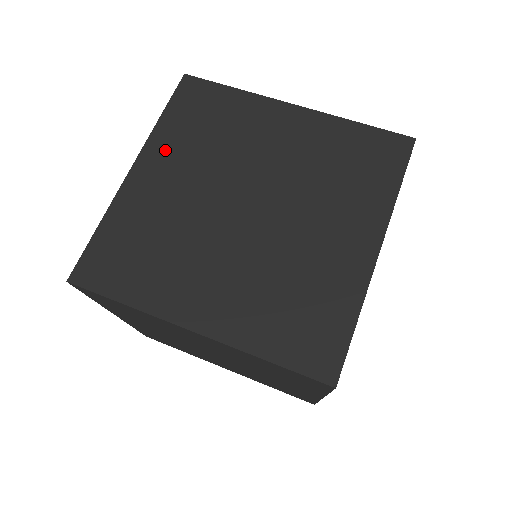
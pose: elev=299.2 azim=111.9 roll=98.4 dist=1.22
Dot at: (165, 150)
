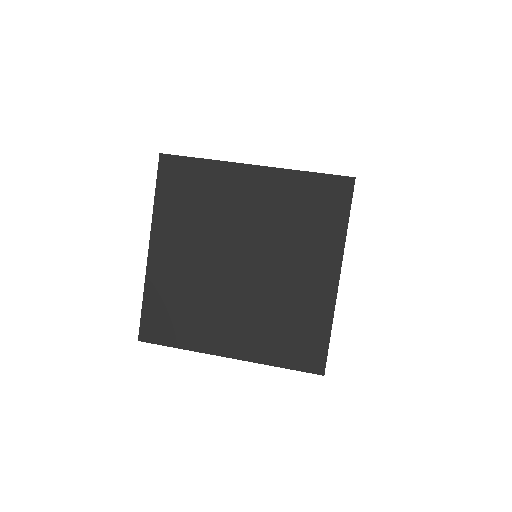
Dot at: (168, 229)
